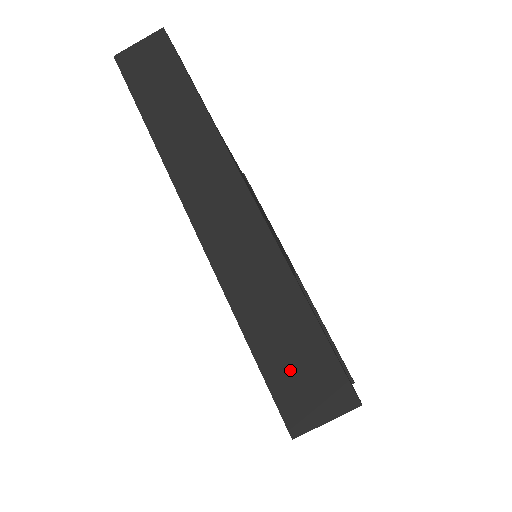
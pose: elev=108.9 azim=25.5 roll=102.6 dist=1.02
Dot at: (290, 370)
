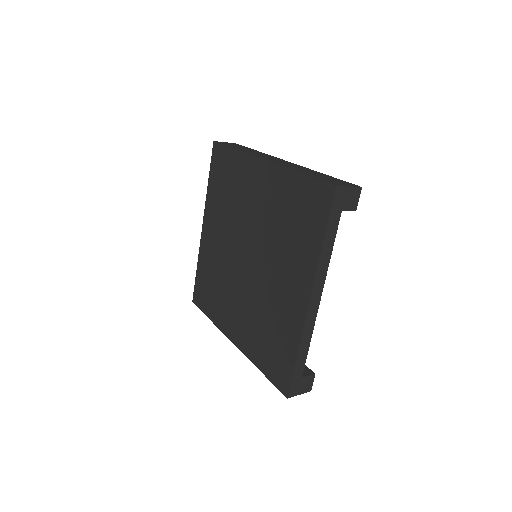
Dot at: (327, 179)
